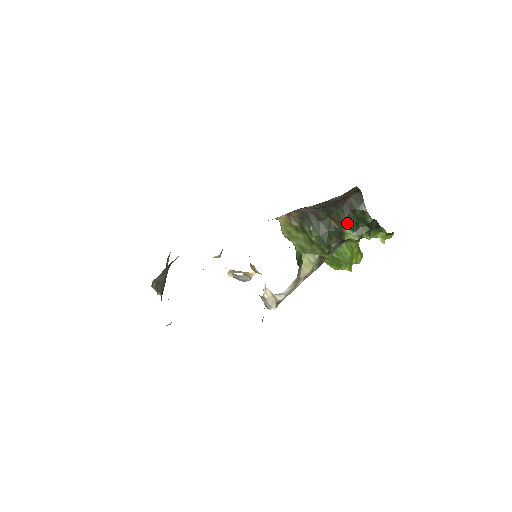
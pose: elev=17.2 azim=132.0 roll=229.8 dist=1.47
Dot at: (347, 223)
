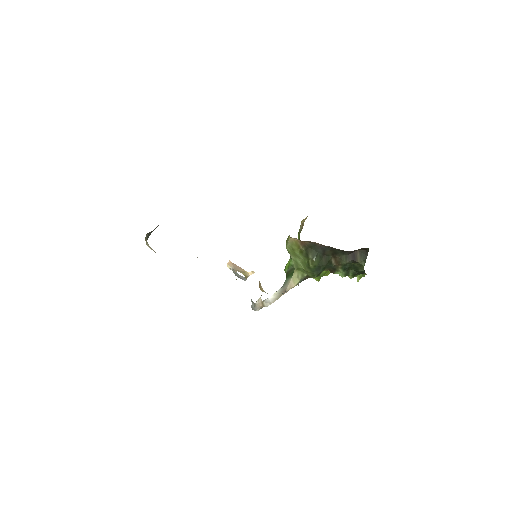
Dot at: (344, 265)
